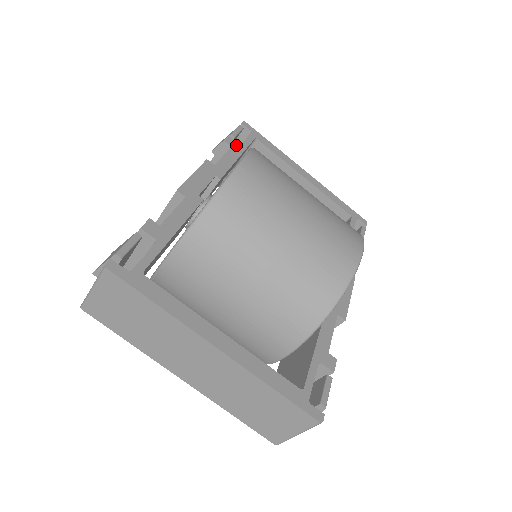
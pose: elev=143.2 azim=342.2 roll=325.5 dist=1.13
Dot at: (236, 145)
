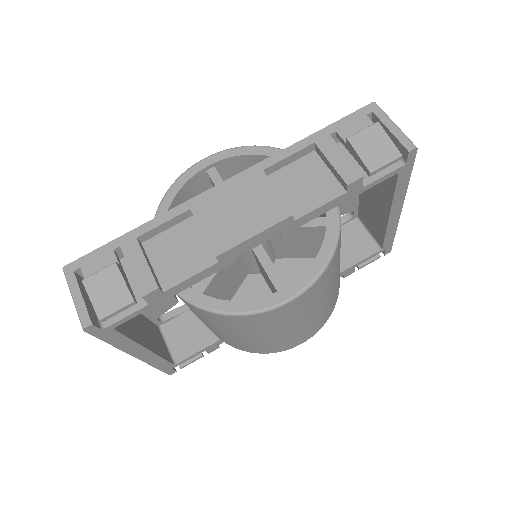
Dot at: (356, 189)
